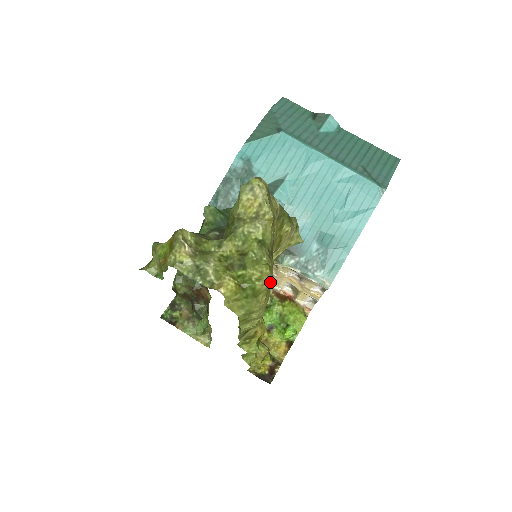
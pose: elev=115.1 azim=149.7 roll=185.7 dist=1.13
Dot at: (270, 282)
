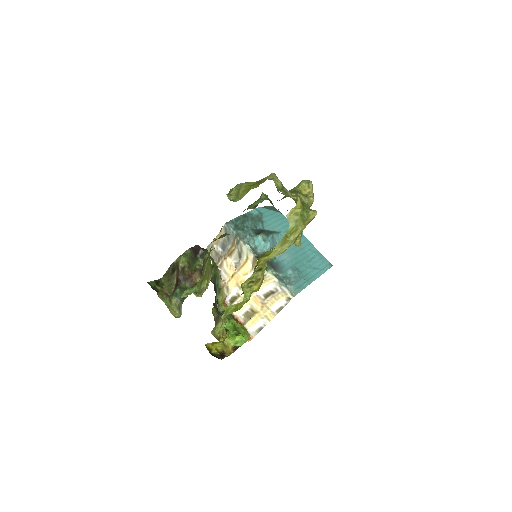
Dot at: occluded
